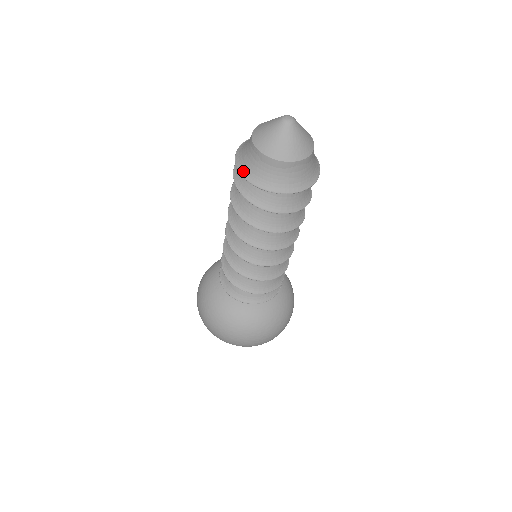
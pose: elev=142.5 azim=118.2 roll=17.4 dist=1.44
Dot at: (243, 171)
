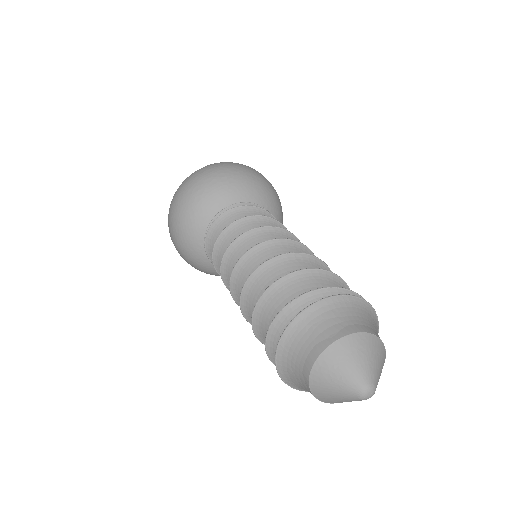
Dot at: (284, 378)
